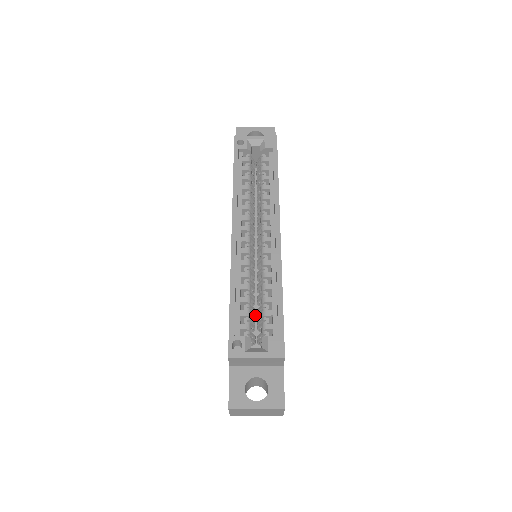
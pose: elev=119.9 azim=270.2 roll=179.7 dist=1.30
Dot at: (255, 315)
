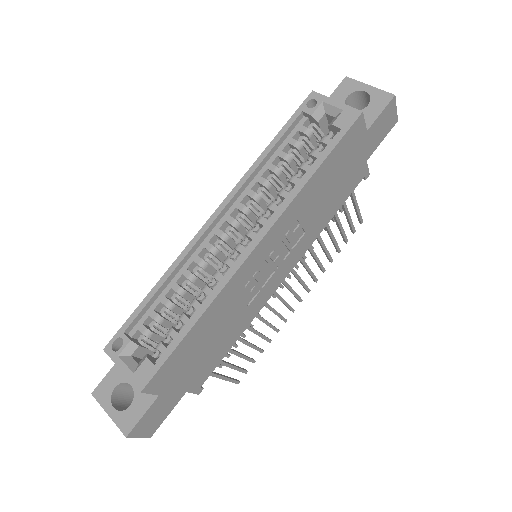
Dot at: occluded
